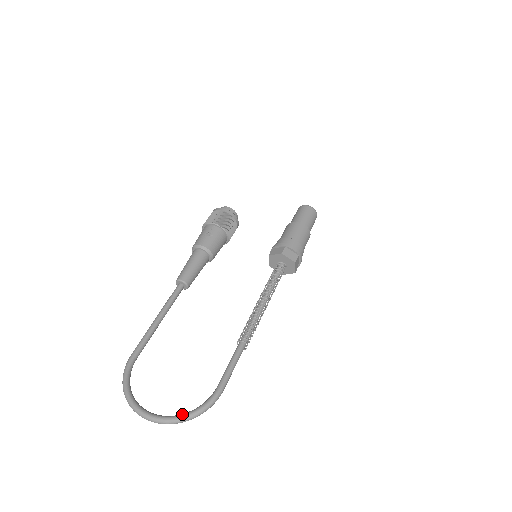
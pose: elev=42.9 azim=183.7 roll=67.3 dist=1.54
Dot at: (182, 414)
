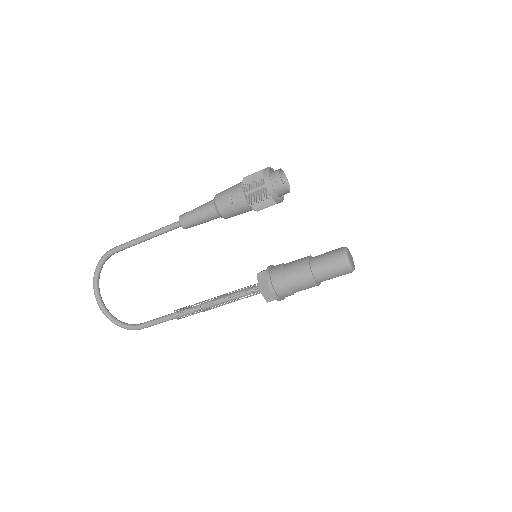
Dot at: (112, 318)
